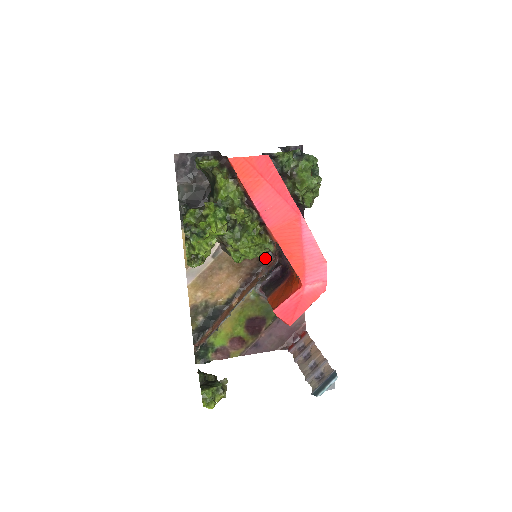
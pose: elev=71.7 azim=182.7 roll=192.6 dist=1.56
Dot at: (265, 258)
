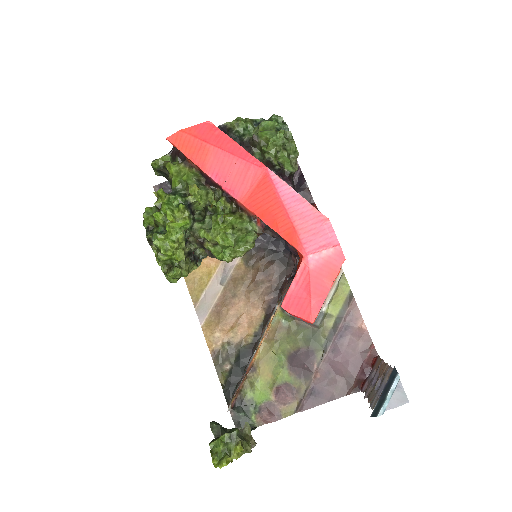
Dot at: (285, 269)
